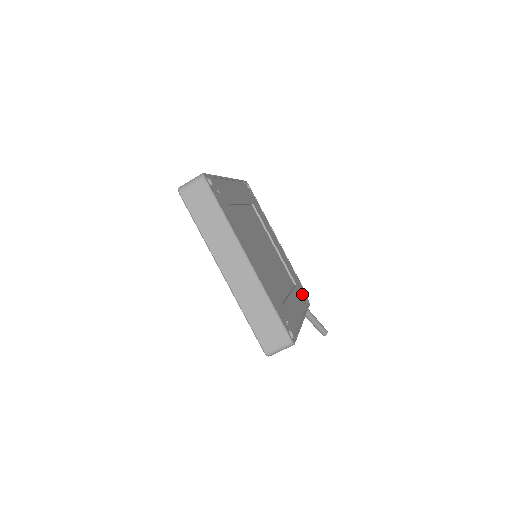
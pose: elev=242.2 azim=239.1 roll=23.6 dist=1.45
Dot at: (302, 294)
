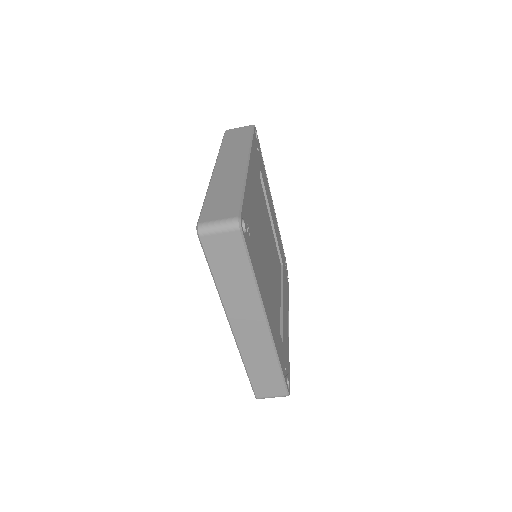
Dot at: (285, 272)
